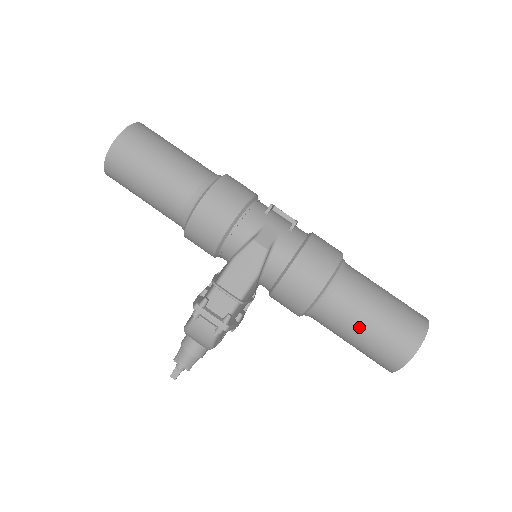
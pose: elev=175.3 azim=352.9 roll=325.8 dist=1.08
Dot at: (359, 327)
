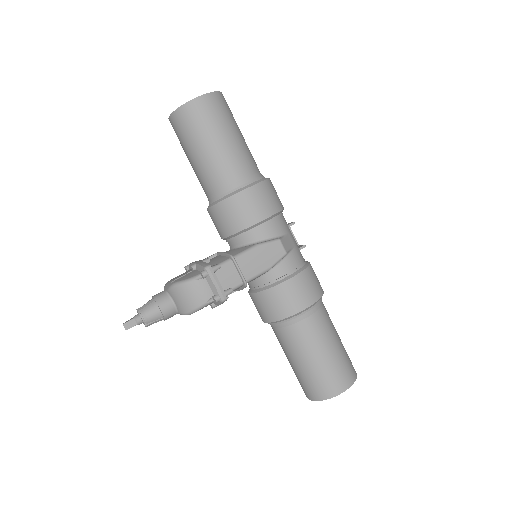
Dot at: (318, 350)
